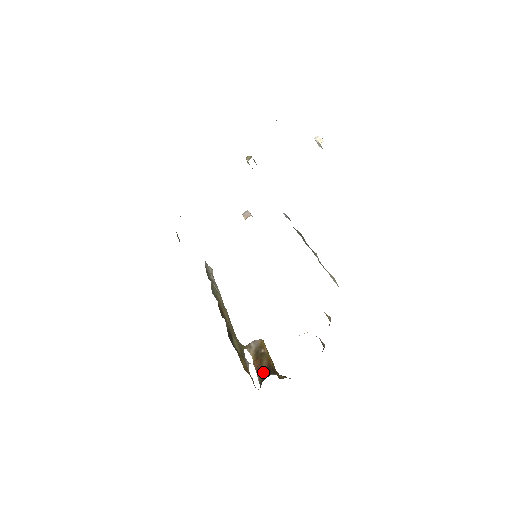
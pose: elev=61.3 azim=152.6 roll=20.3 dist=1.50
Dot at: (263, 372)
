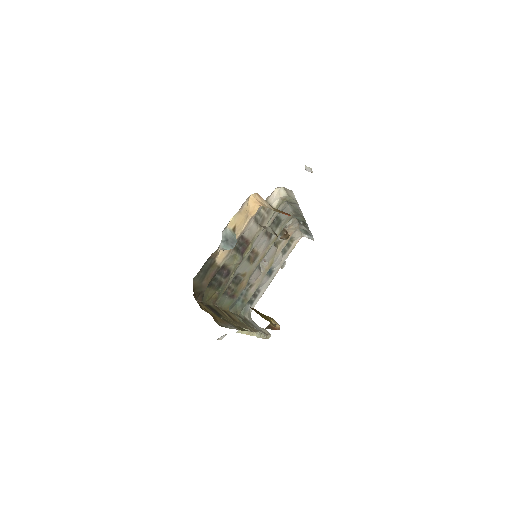
Dot at: occluded
